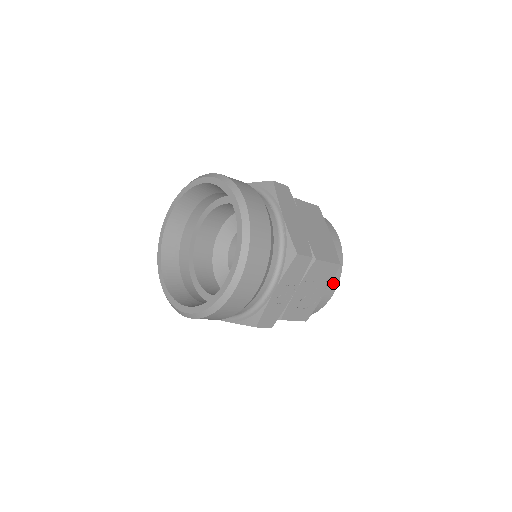
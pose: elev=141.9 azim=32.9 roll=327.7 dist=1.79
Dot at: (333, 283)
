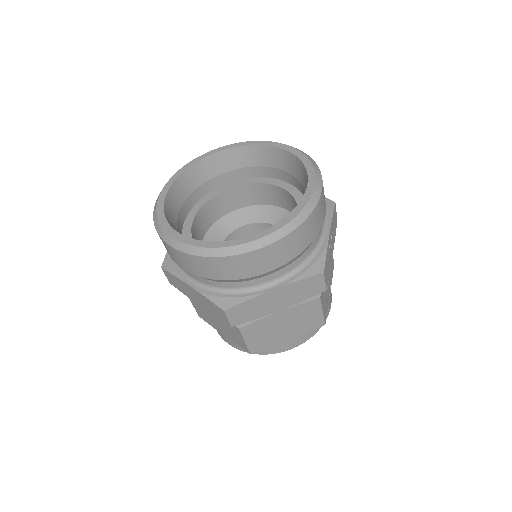
Dot at: occluded
